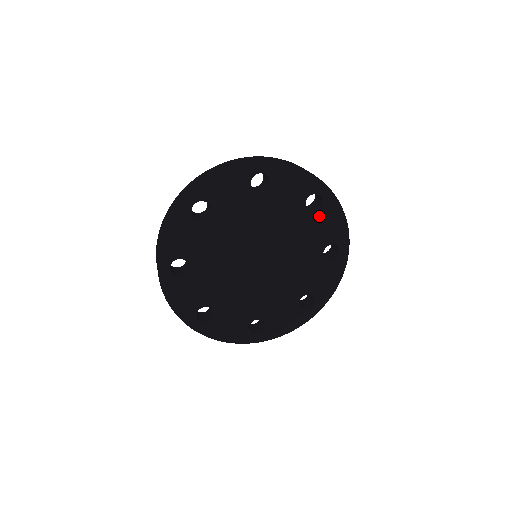
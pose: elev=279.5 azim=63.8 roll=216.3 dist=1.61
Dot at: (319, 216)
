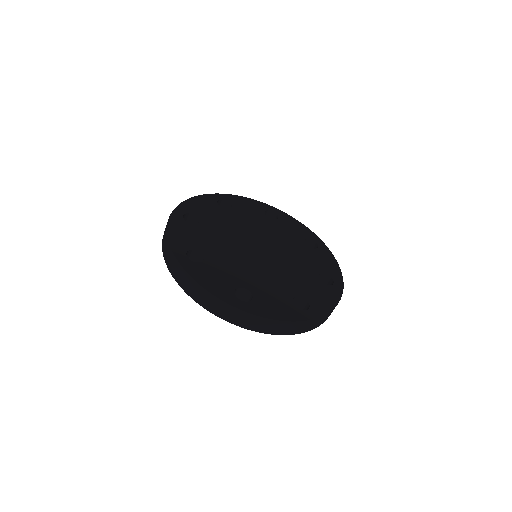
Dot at: (282, 222)
